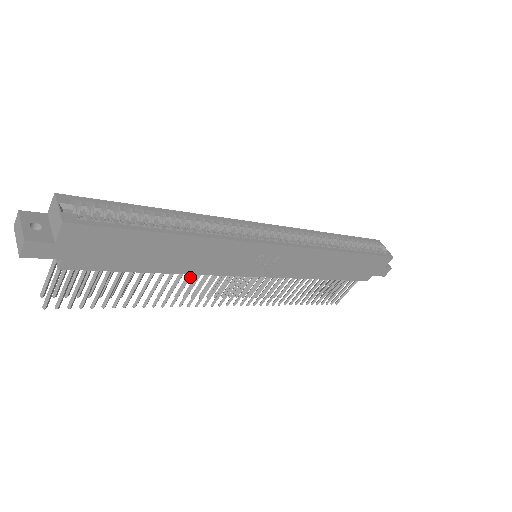
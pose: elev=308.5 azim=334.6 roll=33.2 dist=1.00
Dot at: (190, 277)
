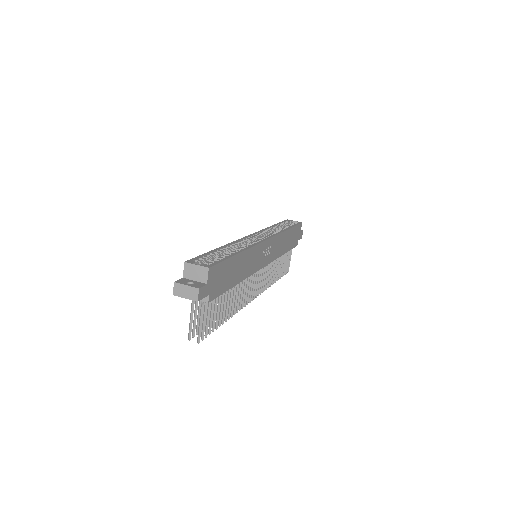
Dot at: (241, 284)
